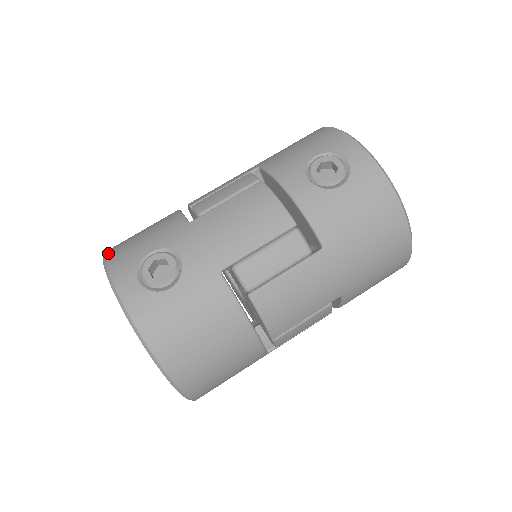
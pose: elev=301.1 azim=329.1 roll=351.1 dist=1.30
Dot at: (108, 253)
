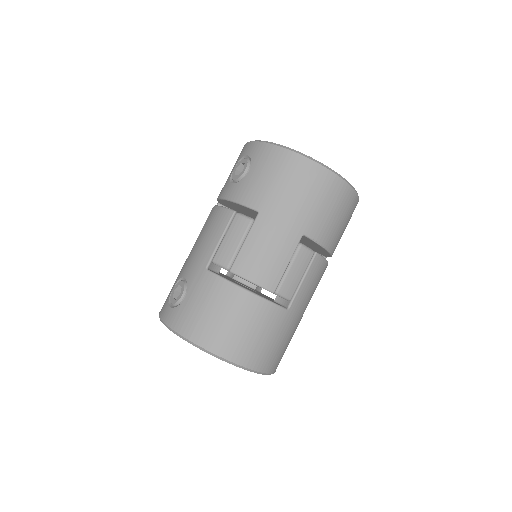
Dot at: occluded
